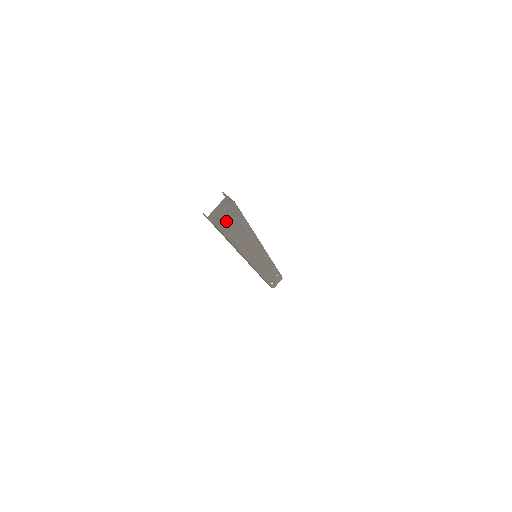
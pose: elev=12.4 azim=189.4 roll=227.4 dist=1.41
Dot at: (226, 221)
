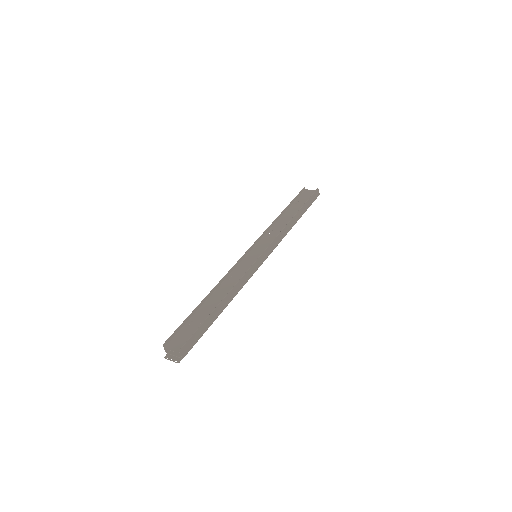
Dot at: occluded
